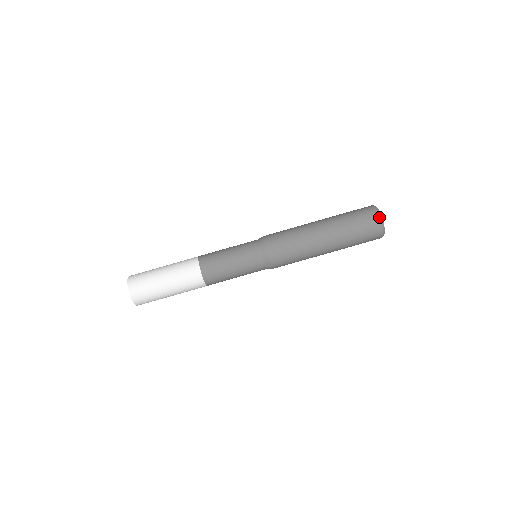
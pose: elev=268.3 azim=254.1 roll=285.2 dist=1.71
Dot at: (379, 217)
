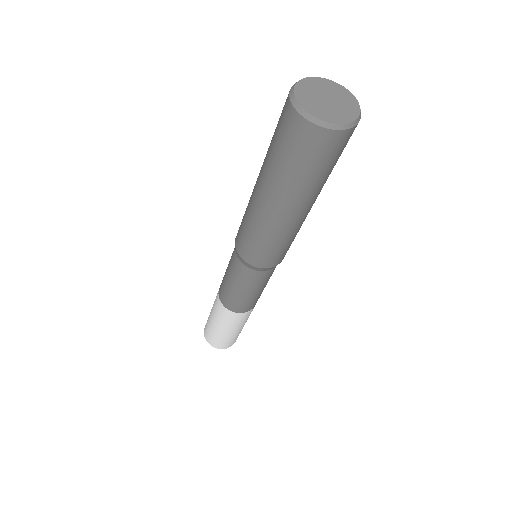
Dot at: (311, 125)
